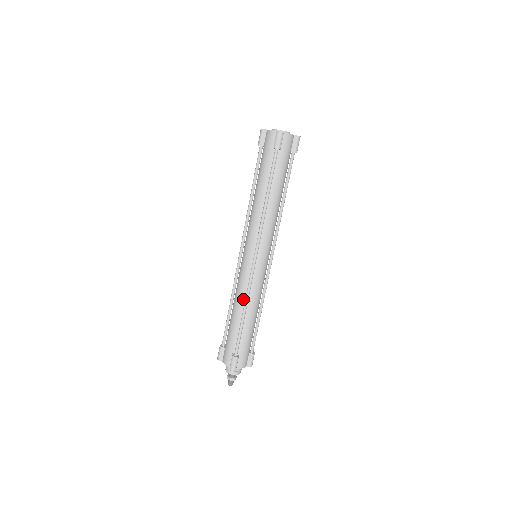
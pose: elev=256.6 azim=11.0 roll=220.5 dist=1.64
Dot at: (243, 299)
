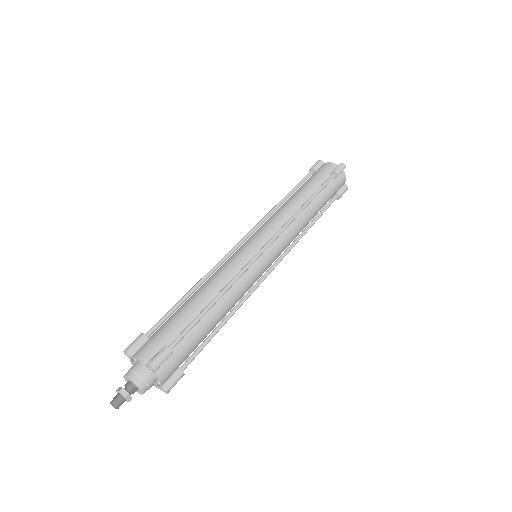
Dot at: occluded
